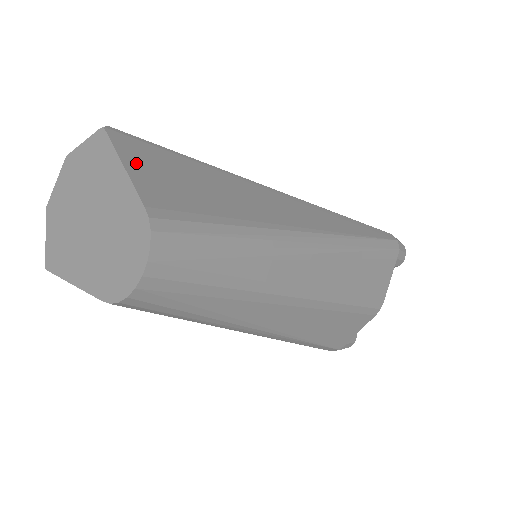
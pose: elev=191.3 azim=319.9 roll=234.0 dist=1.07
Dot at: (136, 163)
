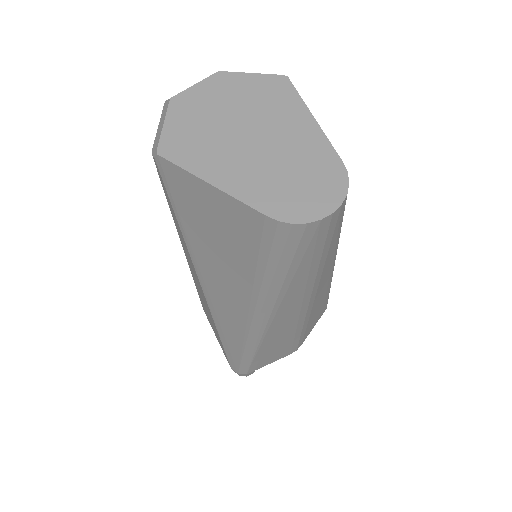
Dot at: occluded
